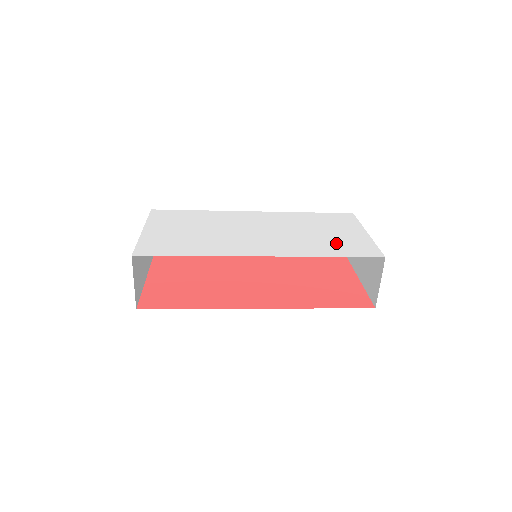
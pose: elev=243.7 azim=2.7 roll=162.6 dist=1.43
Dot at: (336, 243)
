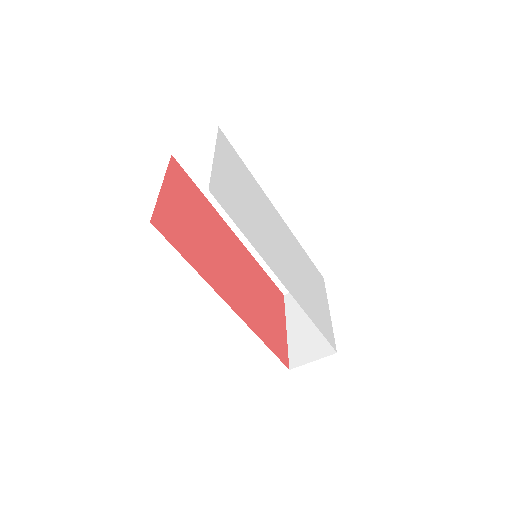
Dot at: (317, 309)
